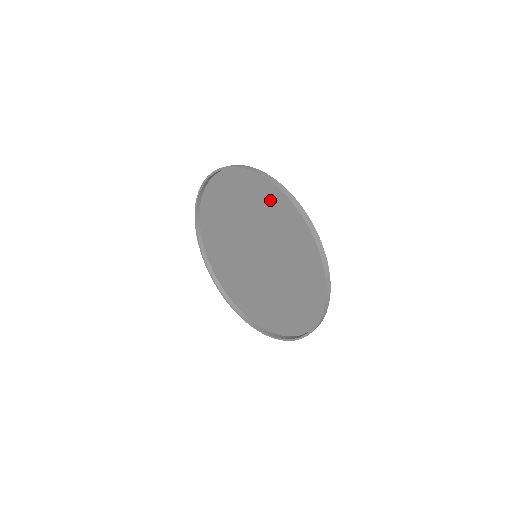
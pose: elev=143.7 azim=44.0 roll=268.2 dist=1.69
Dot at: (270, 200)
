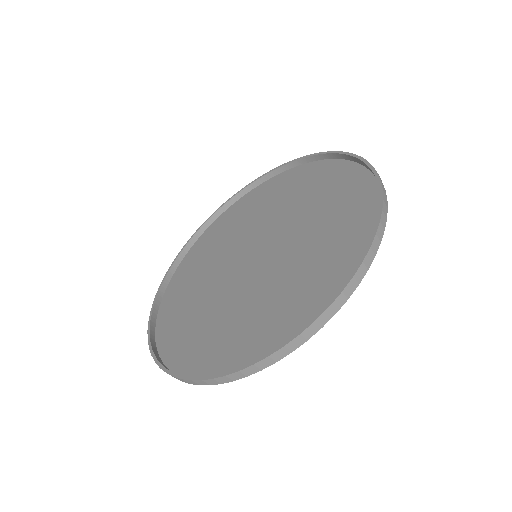
Dot at: (298, 180)
